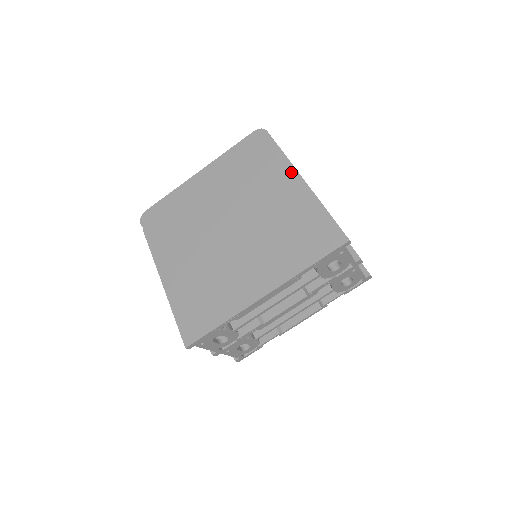
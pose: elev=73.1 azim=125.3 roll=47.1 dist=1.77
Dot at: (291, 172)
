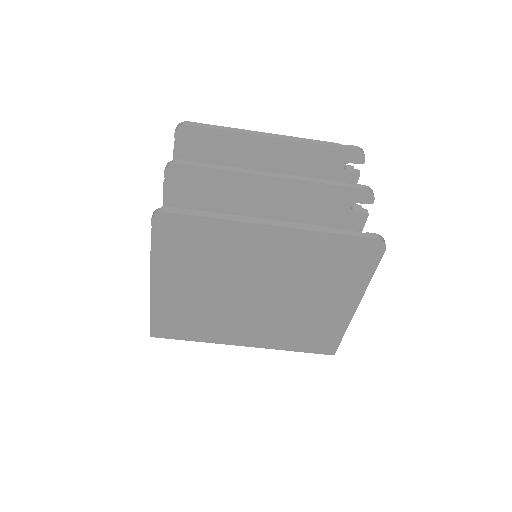
Dot at: (355, 299)
